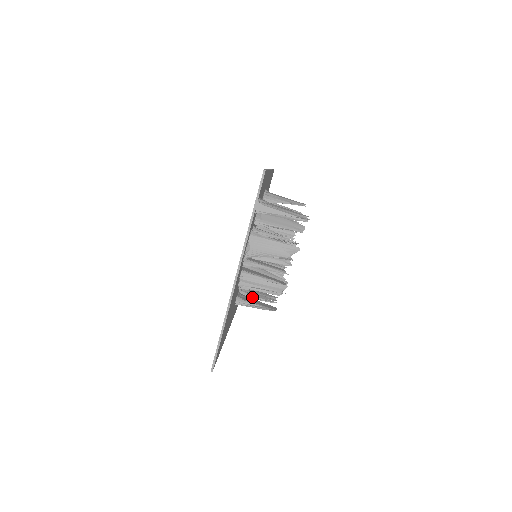
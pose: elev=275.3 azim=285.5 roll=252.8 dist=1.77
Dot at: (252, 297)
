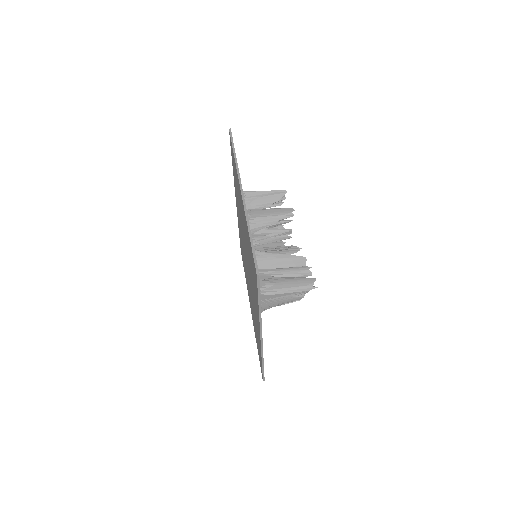
Dot at: occluded
